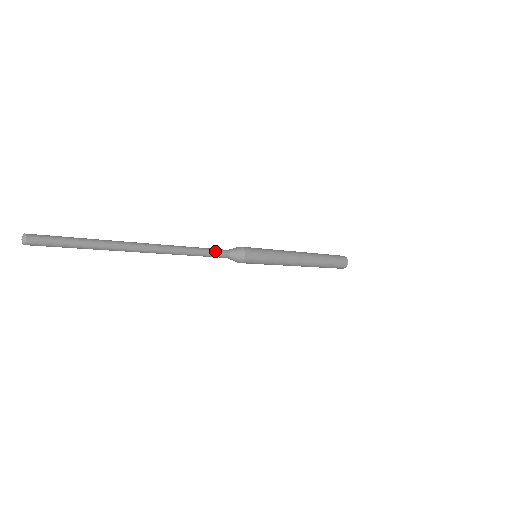
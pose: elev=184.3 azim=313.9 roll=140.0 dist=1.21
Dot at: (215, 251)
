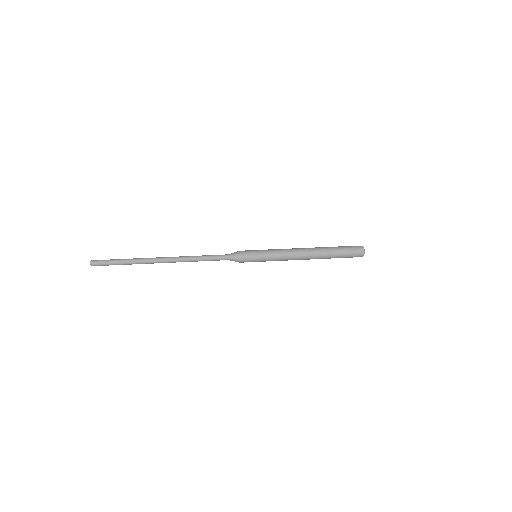
Dot at: (215, 255)
